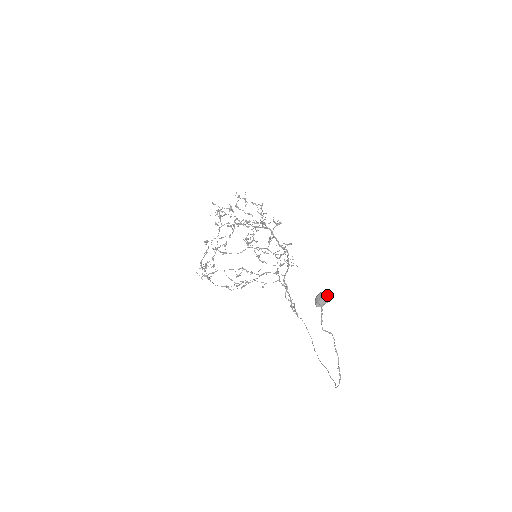
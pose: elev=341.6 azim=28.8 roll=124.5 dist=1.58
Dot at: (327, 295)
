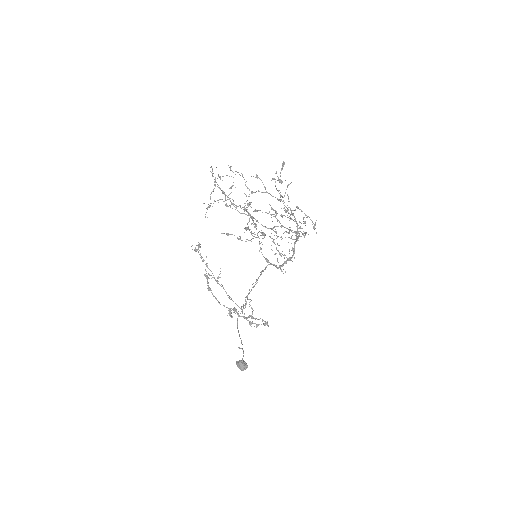
Dot at: occluded
